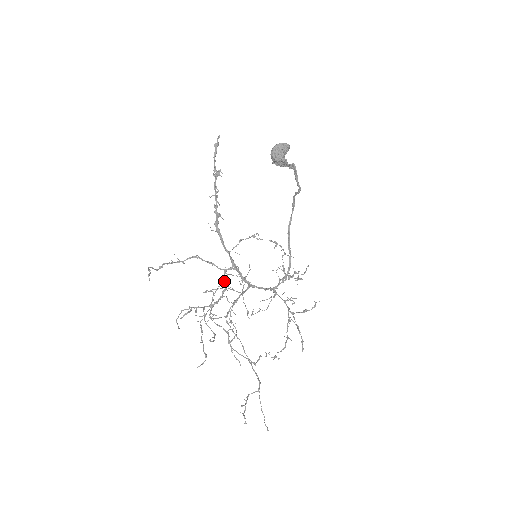
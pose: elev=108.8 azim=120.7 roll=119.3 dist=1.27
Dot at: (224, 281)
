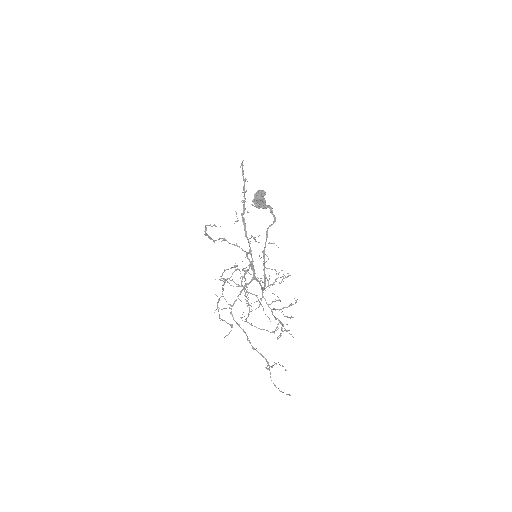
Dot at: (248, 258)
